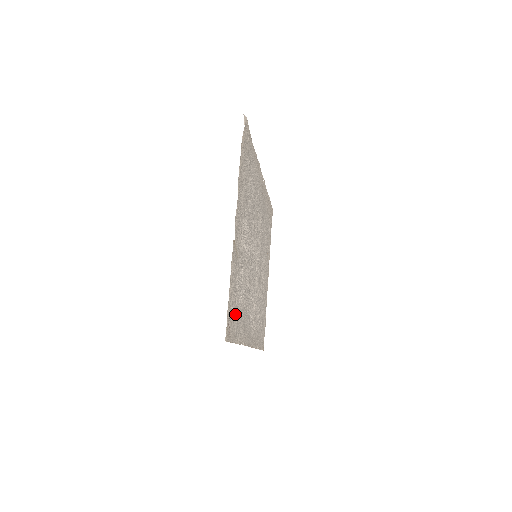
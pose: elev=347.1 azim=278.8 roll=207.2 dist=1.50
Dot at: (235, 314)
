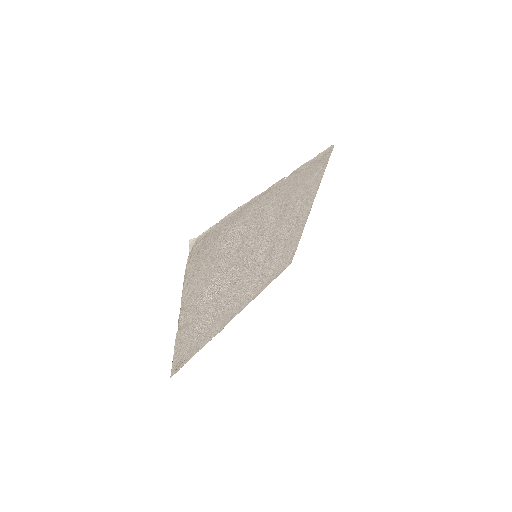
Dot at: (193, 346)
